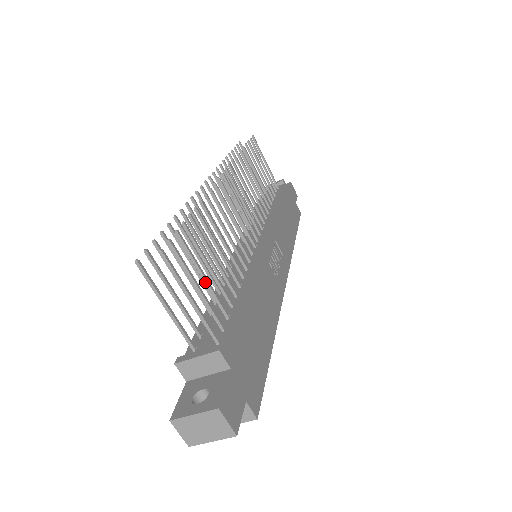
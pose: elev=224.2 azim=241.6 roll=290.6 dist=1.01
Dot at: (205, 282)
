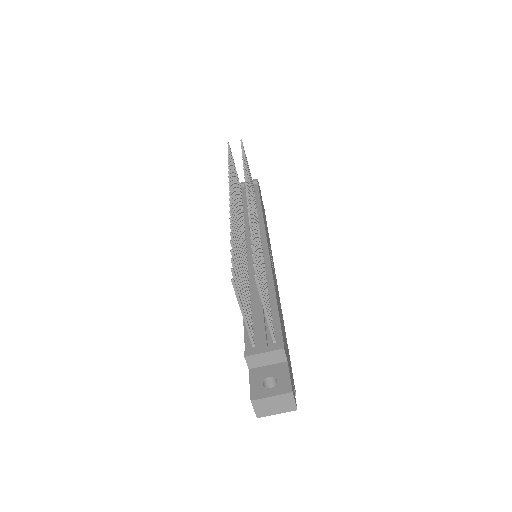
Dot at: occluded
